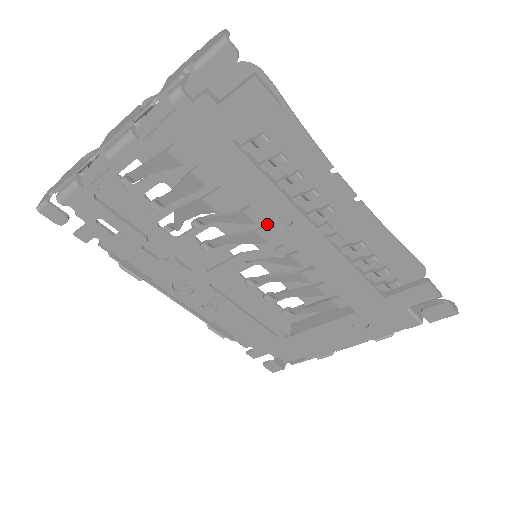
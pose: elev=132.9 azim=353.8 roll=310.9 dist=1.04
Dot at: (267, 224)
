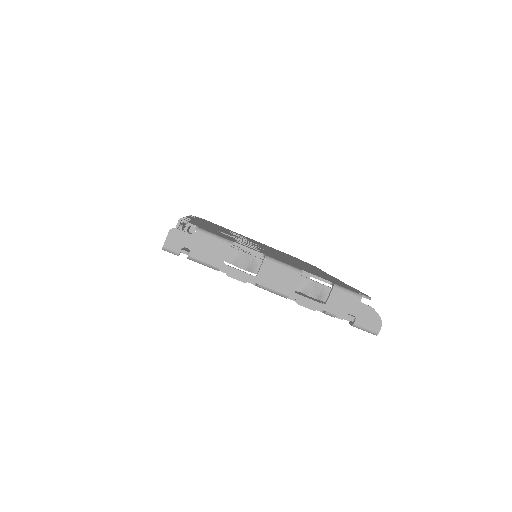
Dot at: occluded
